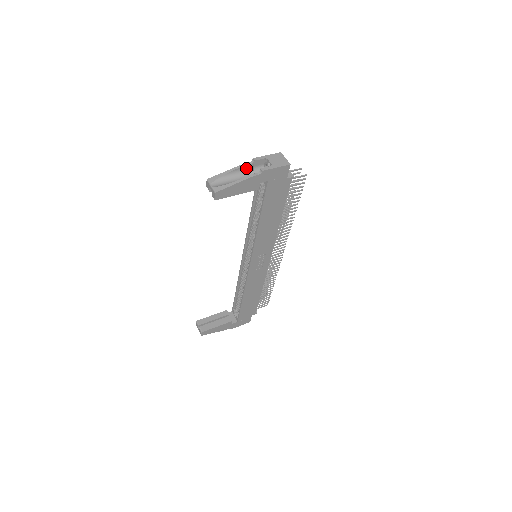
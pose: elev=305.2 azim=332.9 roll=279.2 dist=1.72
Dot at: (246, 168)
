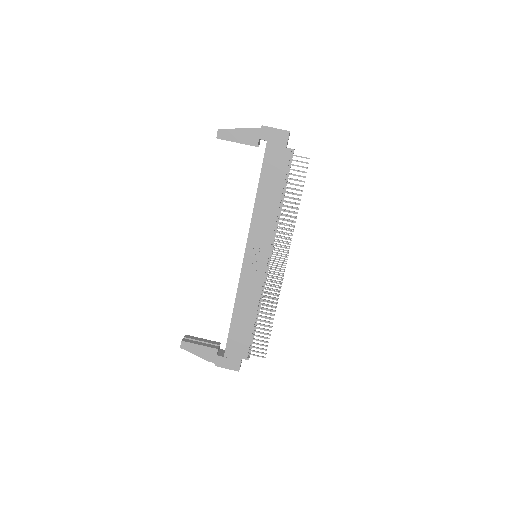
Dot at: occluded
